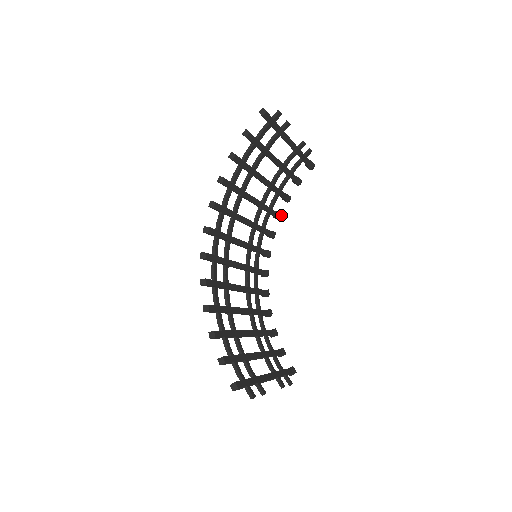
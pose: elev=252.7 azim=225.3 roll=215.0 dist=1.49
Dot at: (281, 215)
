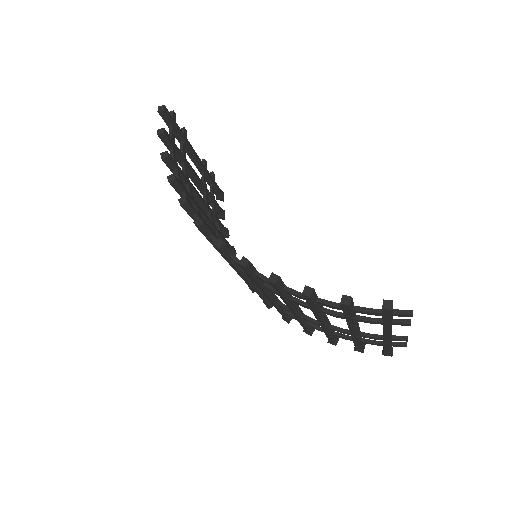
Dot at: (234, 248)
